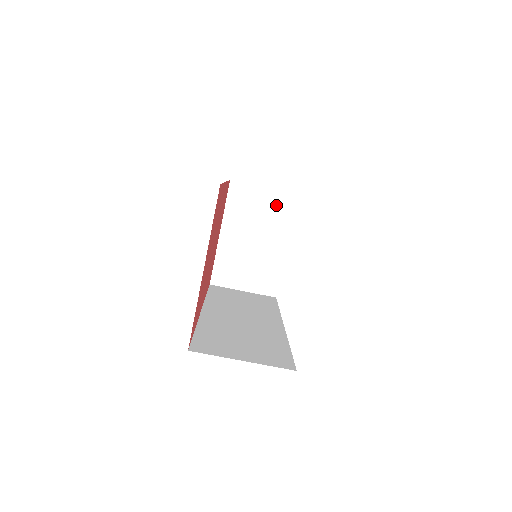
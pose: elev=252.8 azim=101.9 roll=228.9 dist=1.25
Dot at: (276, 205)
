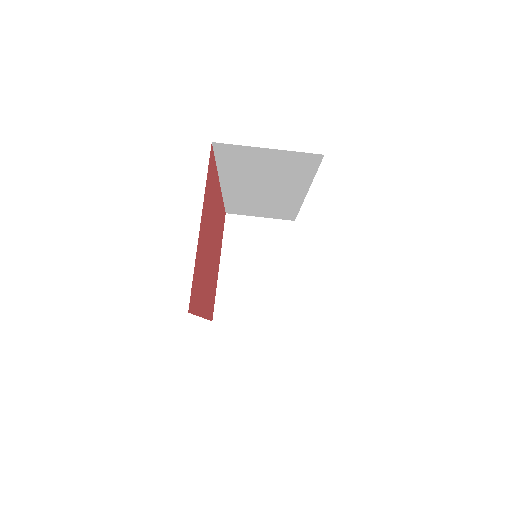
Dot at: (273, 233)
